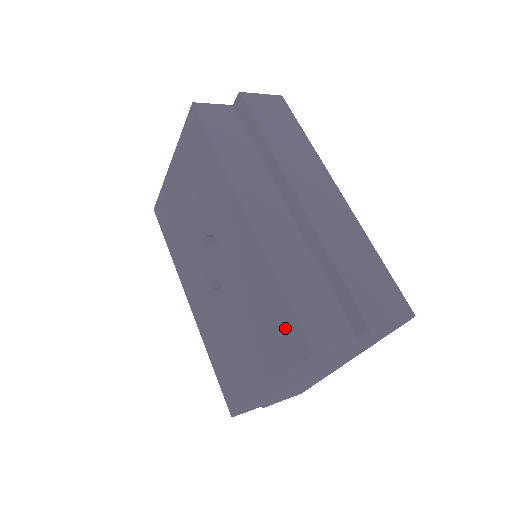
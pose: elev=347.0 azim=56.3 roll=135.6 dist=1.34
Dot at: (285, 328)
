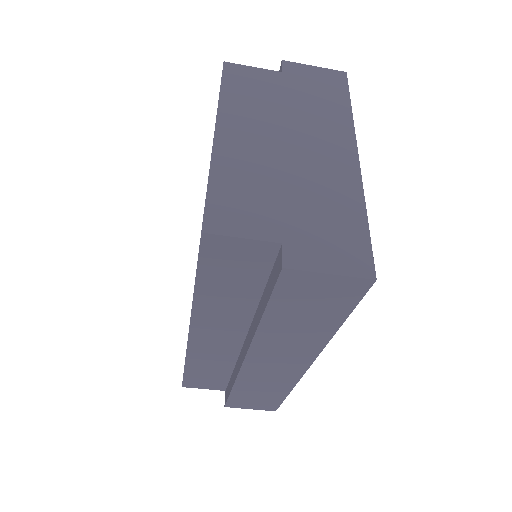
Dot at: occluded
